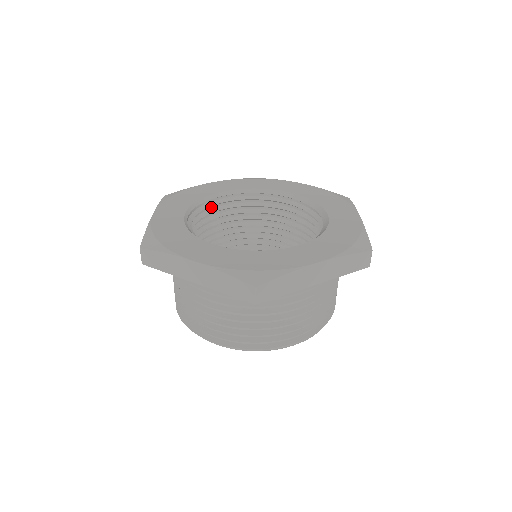
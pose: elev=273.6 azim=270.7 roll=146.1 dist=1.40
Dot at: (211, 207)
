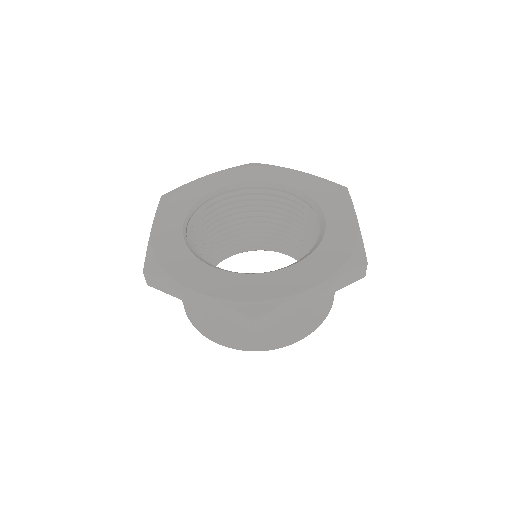
Dot at: (209, 206)
